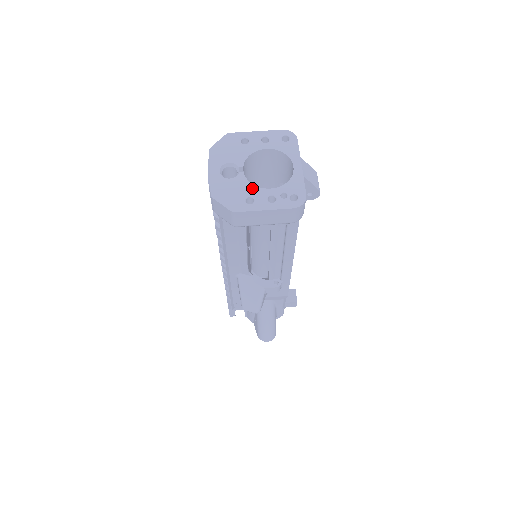
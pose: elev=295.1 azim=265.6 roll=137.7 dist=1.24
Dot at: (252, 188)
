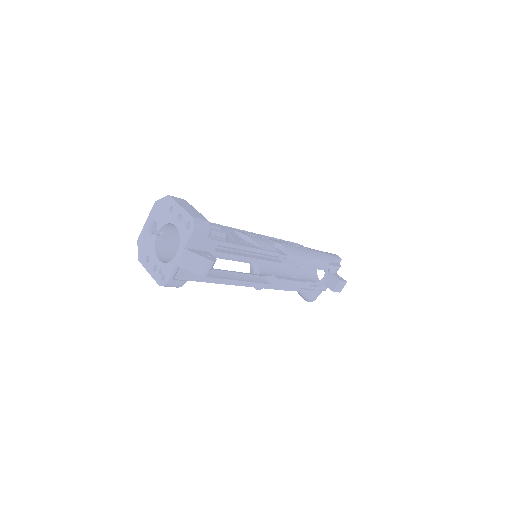
Dot at: (153, 251)
